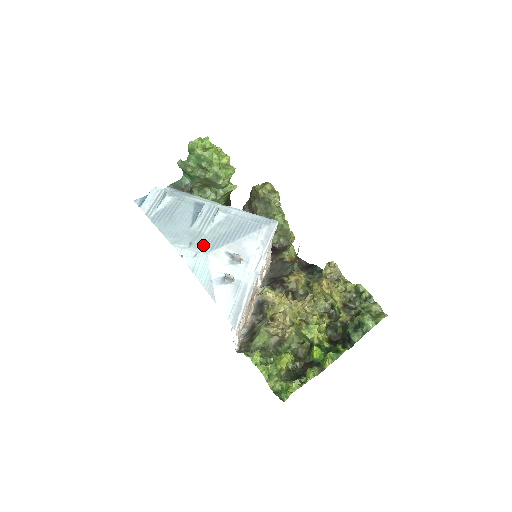
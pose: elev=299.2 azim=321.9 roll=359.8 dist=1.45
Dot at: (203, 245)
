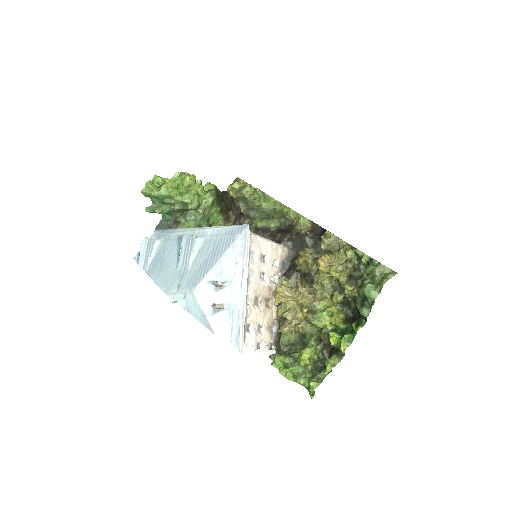
Dot at: (188, 284)
